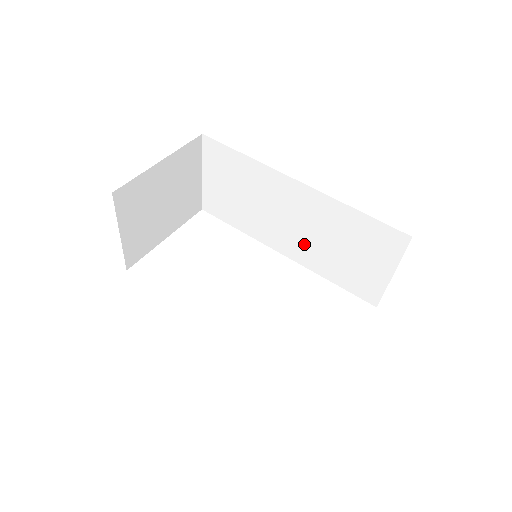
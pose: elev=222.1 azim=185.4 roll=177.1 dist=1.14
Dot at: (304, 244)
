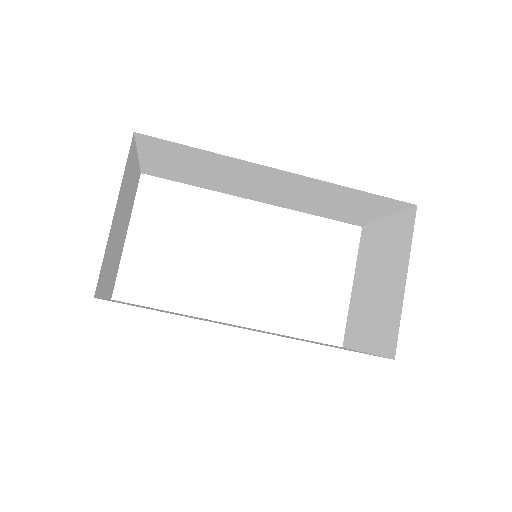
Dot at: (285, 199)
